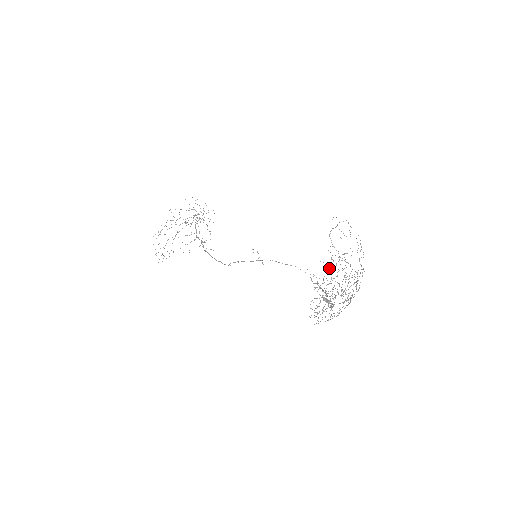
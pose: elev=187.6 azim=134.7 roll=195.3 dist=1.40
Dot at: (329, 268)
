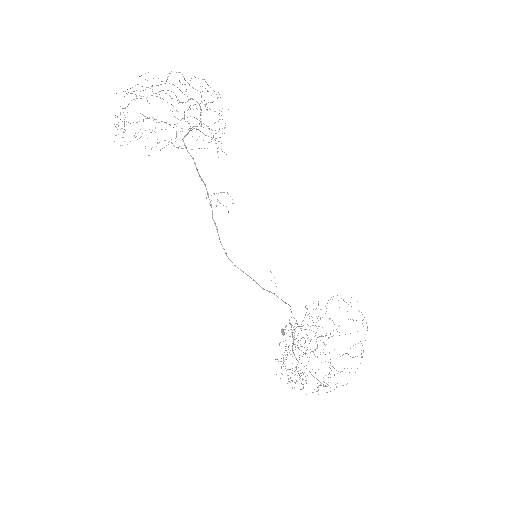
Dot at: occluded
